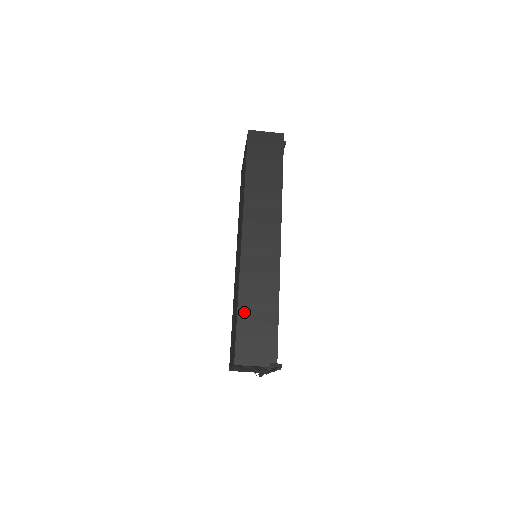
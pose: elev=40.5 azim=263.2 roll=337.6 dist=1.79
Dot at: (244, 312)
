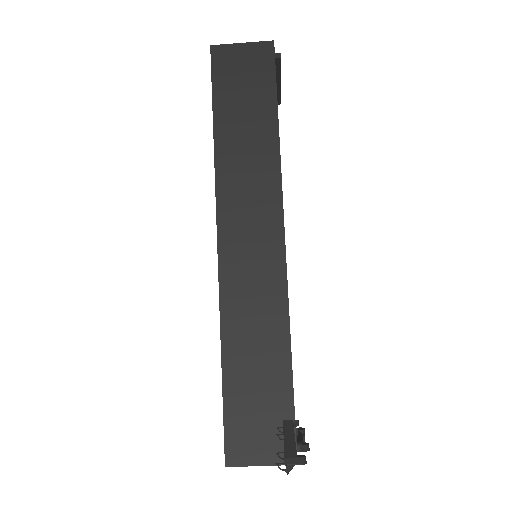
Dot at: (233, 374)
